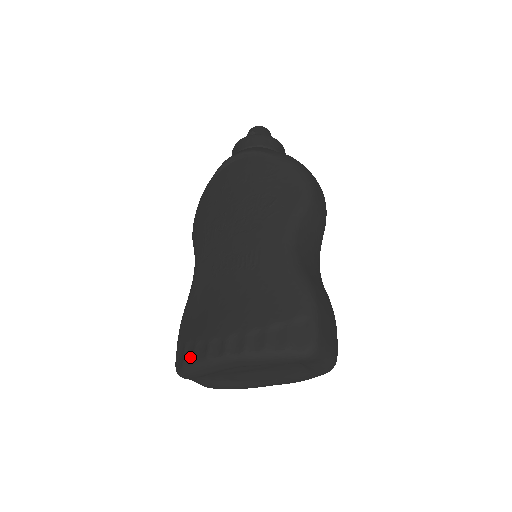
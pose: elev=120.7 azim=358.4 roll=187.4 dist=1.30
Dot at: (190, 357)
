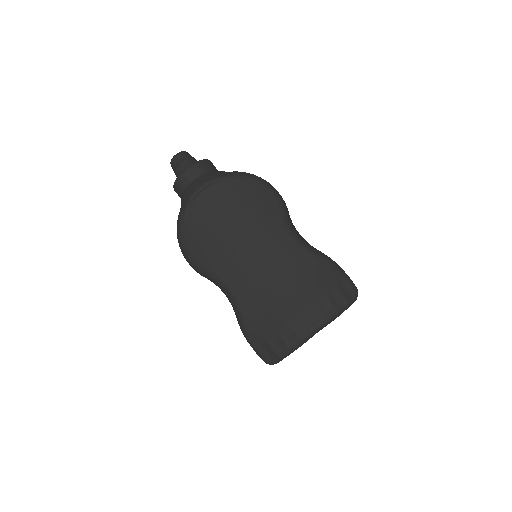
Dot at: (282, 347)
